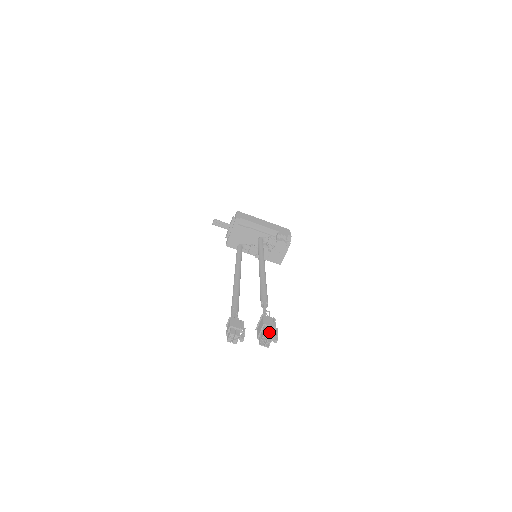
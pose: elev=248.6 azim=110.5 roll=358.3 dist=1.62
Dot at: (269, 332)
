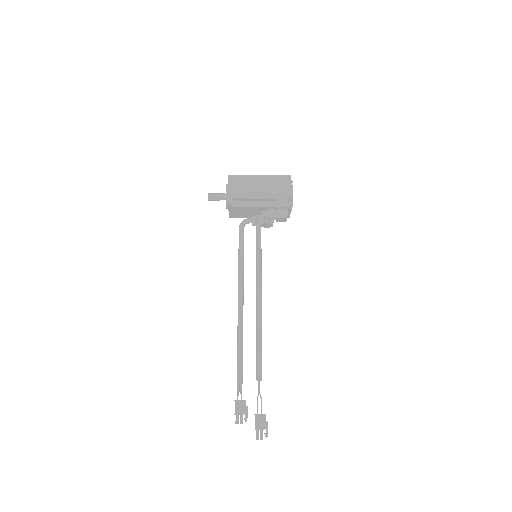
Dot at: occluded
